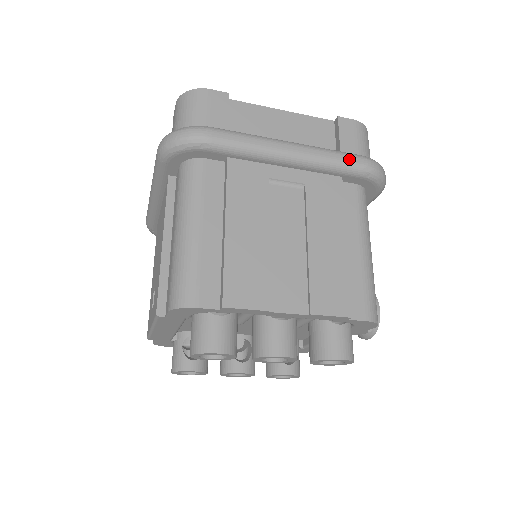
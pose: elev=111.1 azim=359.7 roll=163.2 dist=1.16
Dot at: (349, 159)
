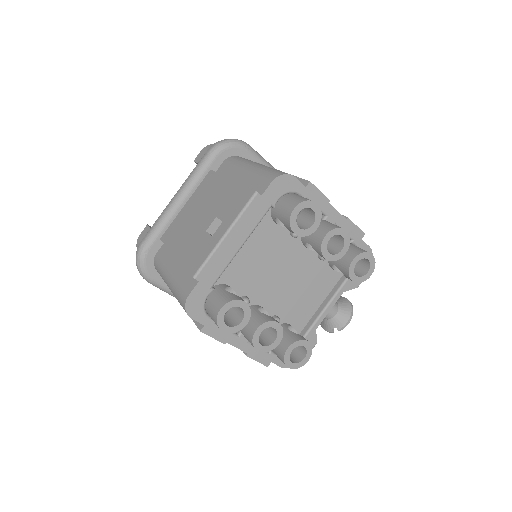
Dot at: occluded
